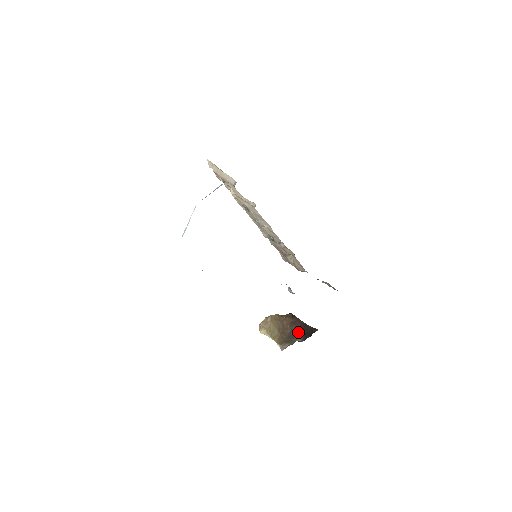
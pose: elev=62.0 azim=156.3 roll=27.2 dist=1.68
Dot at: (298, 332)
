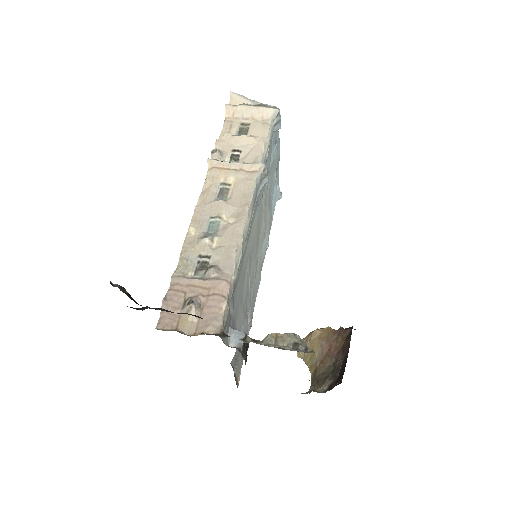
Dot at: (337, 369)
